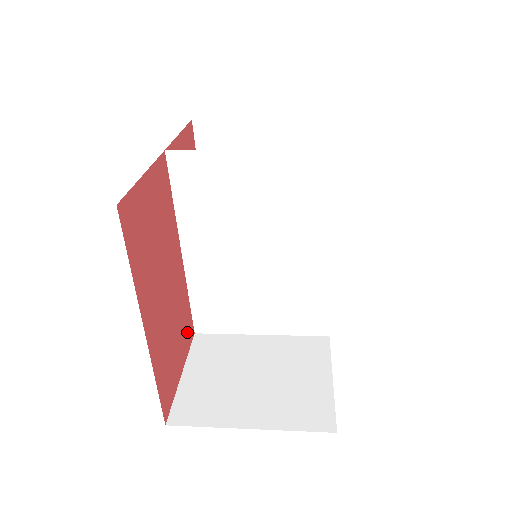
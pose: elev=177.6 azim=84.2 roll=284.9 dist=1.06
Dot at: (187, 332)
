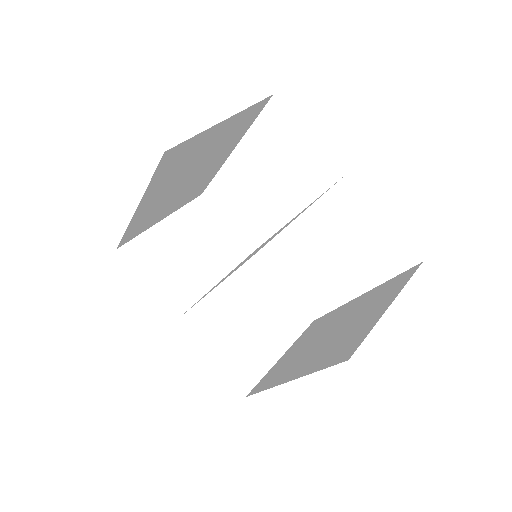
Dot at: occluded
